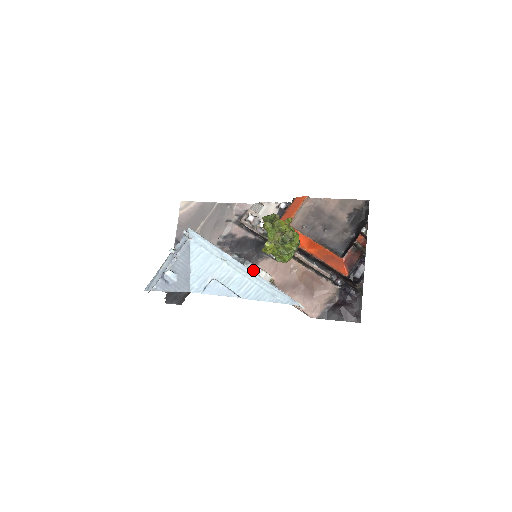
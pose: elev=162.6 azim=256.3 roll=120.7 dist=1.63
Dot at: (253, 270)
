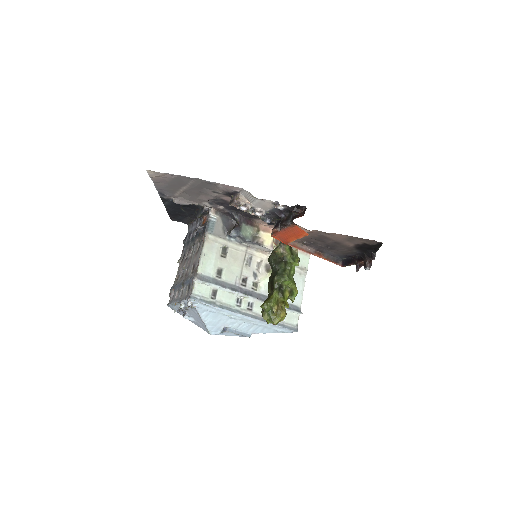
Dot at: (254, 246)
